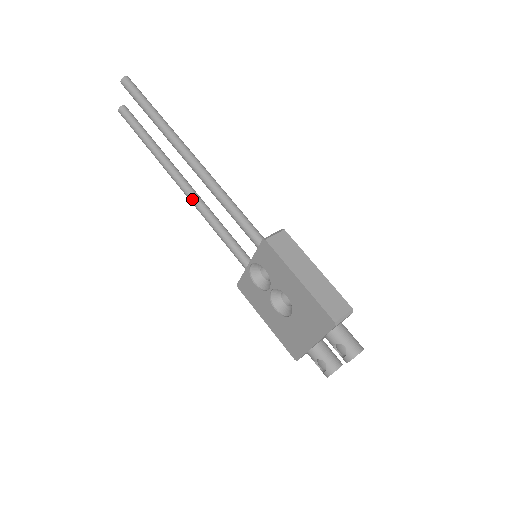
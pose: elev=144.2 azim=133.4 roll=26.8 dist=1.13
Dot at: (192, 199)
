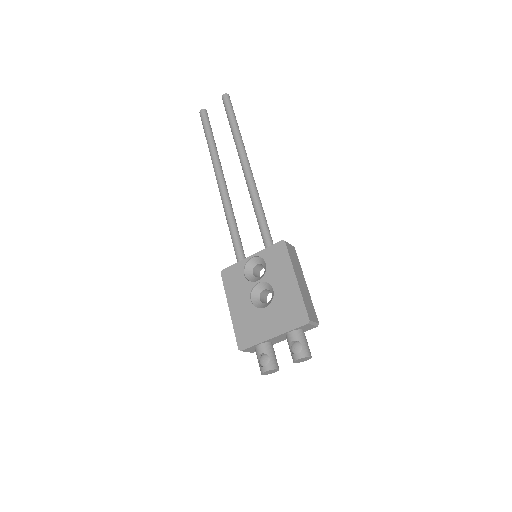
Dot at: (224, 194)
